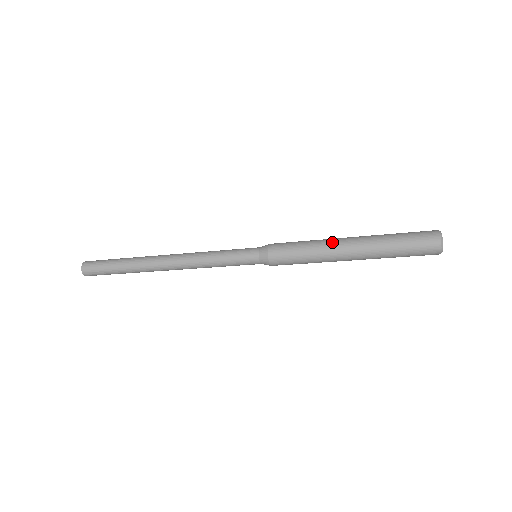
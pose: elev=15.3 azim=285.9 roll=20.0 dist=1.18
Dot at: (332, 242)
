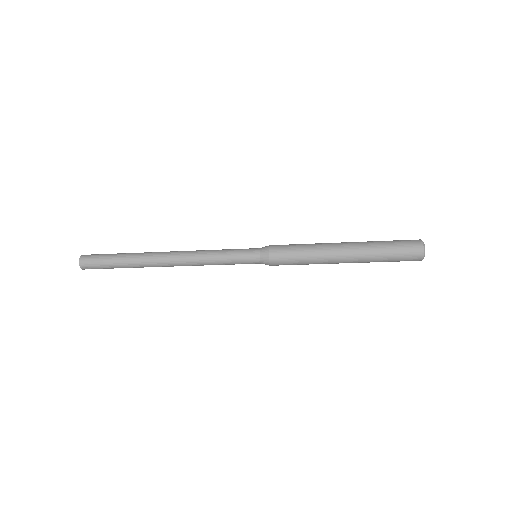
Dot at: (328, 243)
